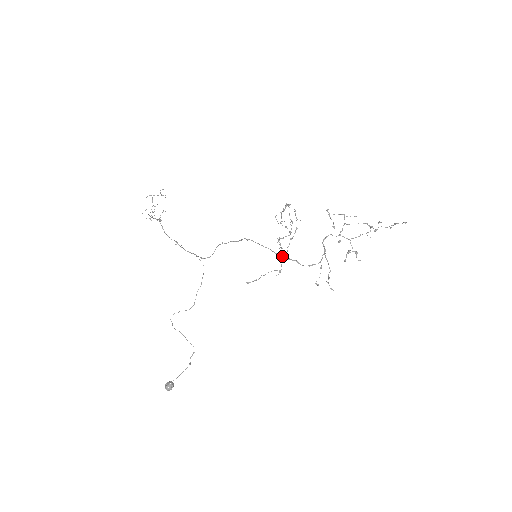
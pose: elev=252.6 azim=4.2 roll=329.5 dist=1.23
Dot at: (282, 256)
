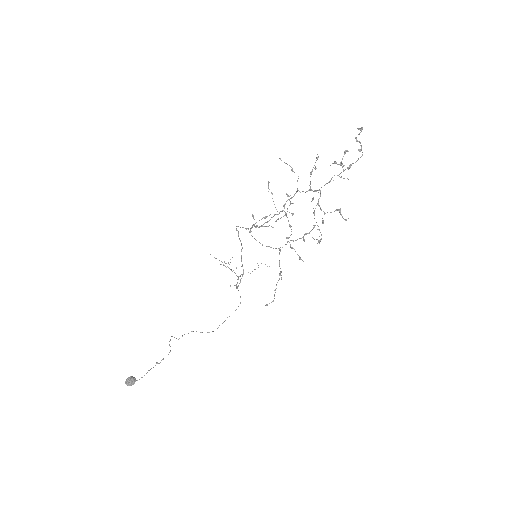
Dot at: occluded
